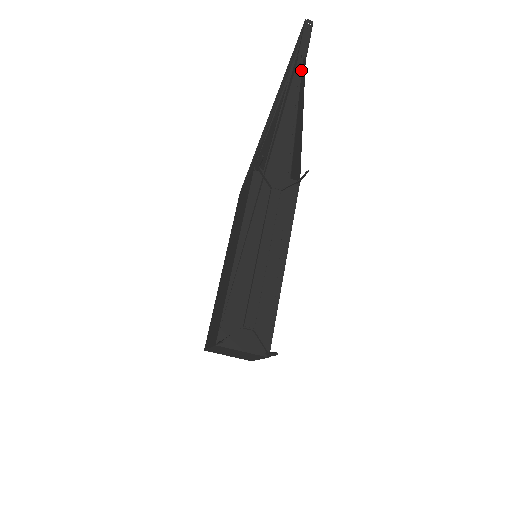
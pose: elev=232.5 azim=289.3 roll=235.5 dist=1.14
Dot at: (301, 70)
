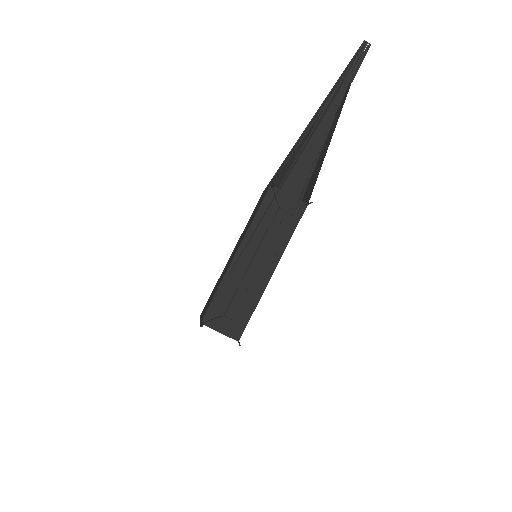
Dot at: (343, 95)
